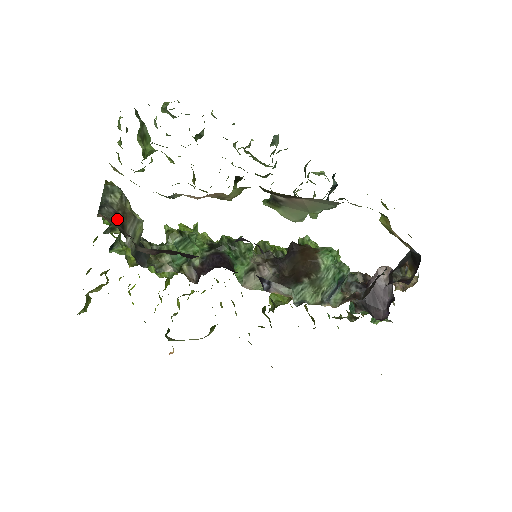
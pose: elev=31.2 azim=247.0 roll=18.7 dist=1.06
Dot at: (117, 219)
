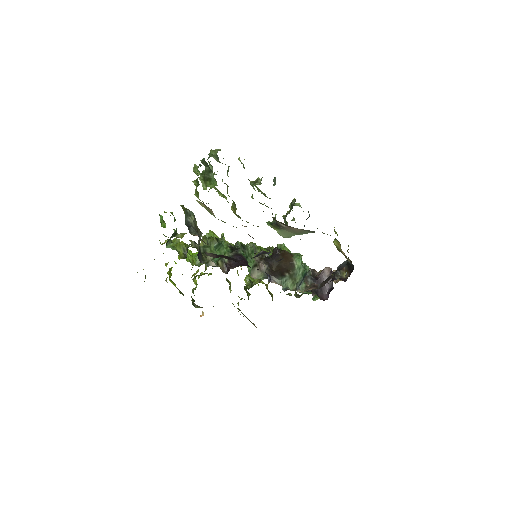
Dot at: occluded
